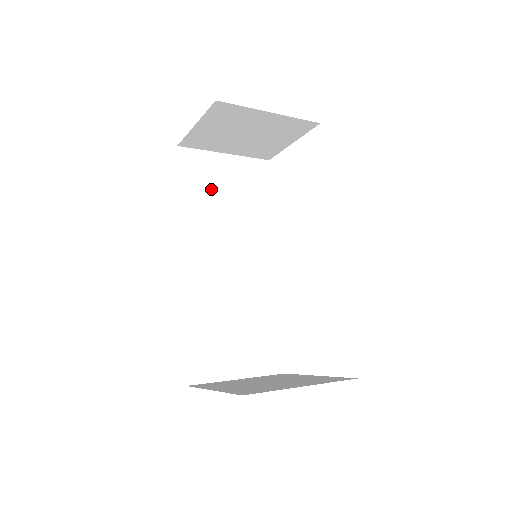
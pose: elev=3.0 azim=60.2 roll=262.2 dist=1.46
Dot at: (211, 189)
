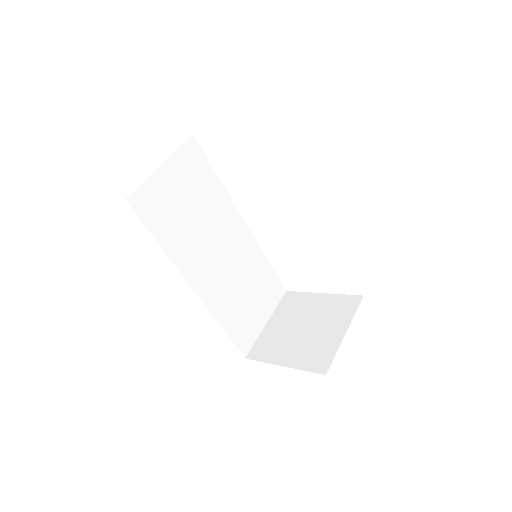
Dot at: (173, 211)
